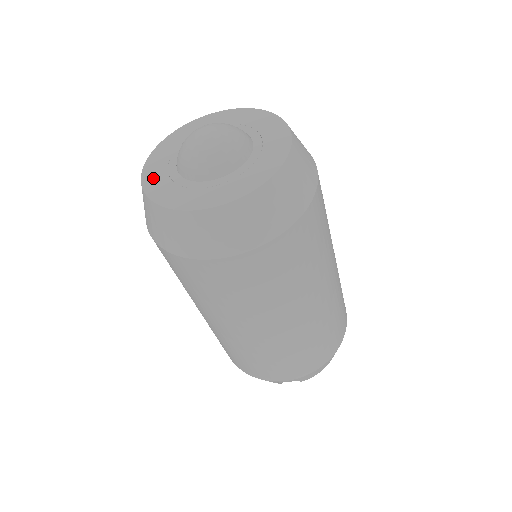
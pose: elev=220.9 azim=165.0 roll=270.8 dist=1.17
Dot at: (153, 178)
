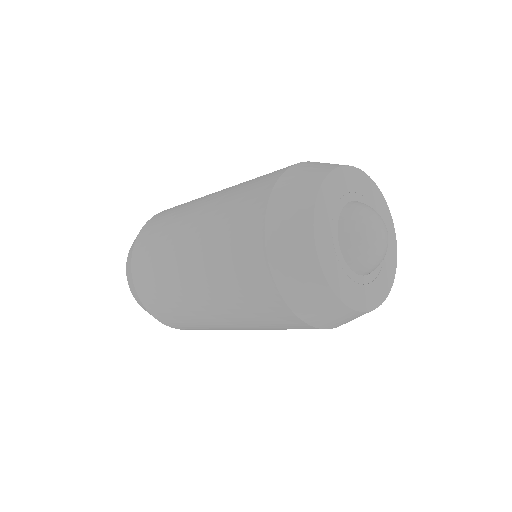
Dot at: (344, 289)
